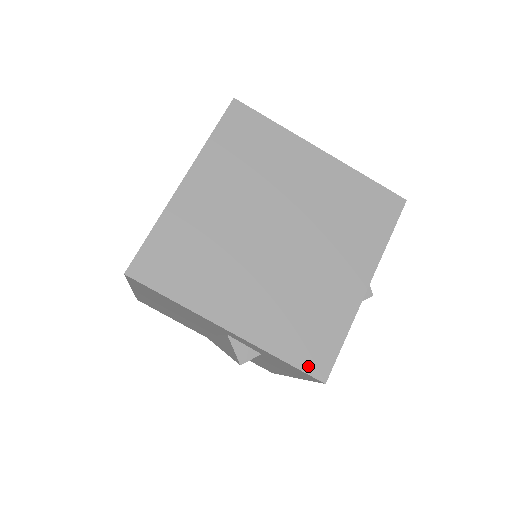
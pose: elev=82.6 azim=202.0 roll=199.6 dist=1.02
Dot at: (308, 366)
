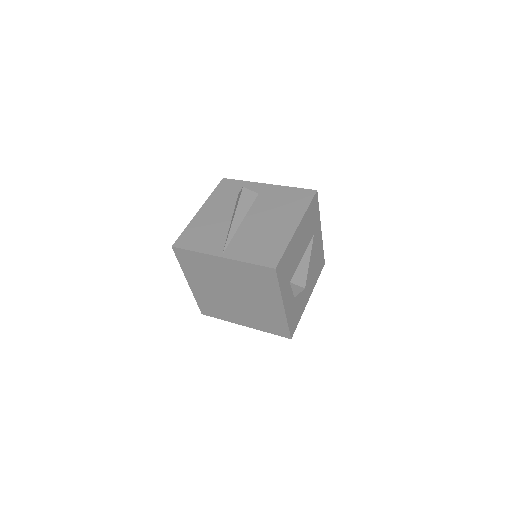
Dot at: (280, 334)
